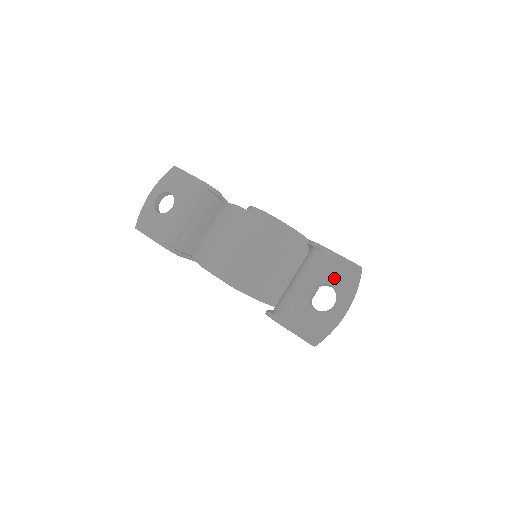
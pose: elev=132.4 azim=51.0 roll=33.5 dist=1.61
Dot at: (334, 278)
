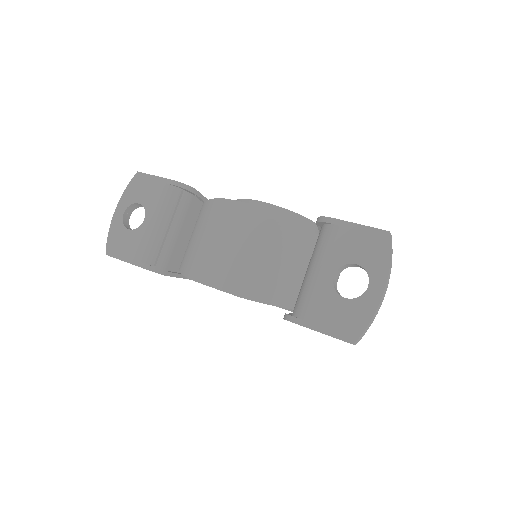
Dot at: (360, 254)
